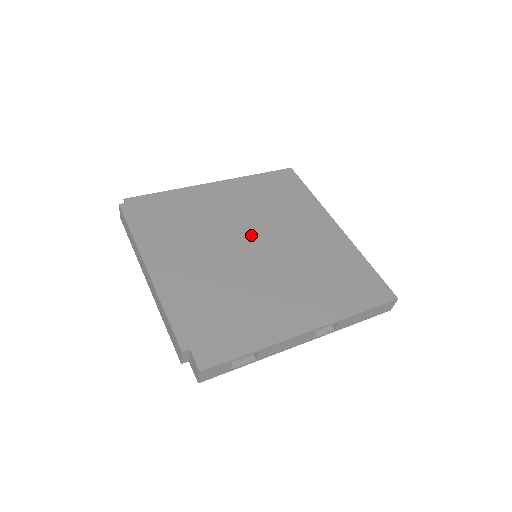
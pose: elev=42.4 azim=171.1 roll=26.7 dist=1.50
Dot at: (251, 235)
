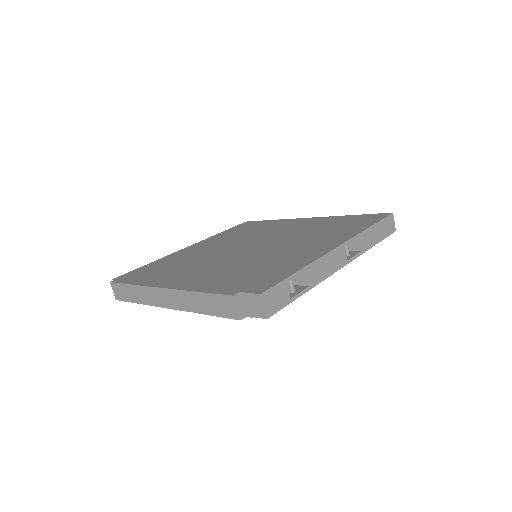
Dot at: (242, 245)
